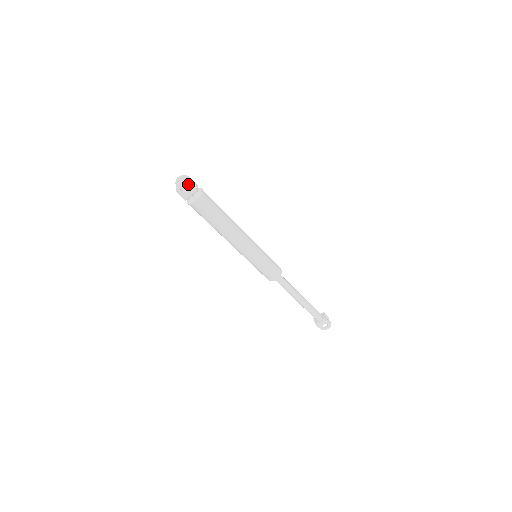
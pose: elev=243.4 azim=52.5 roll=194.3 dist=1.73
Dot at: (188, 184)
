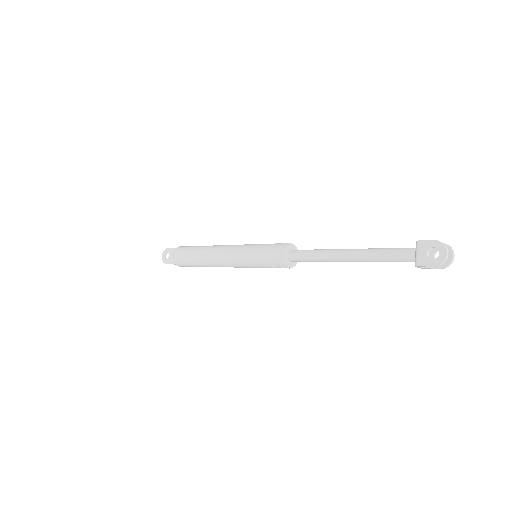
Dot at: (167, 250)
